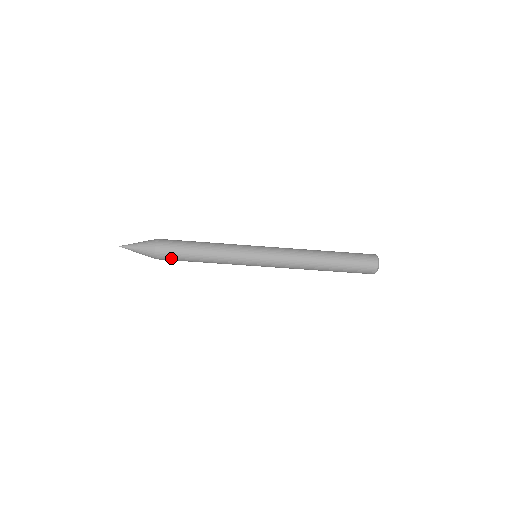
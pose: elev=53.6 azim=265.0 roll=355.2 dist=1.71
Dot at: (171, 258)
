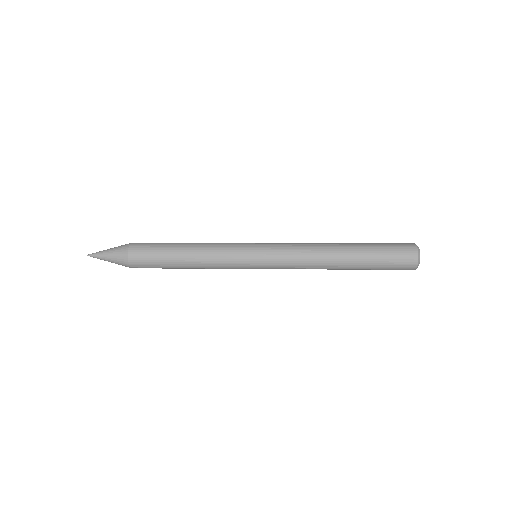
Dot at: (149, 266)
